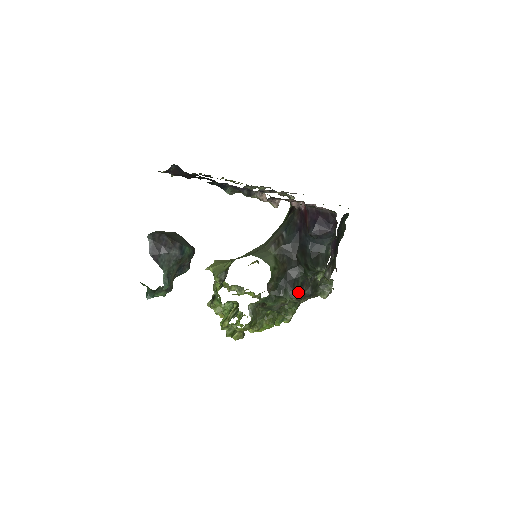
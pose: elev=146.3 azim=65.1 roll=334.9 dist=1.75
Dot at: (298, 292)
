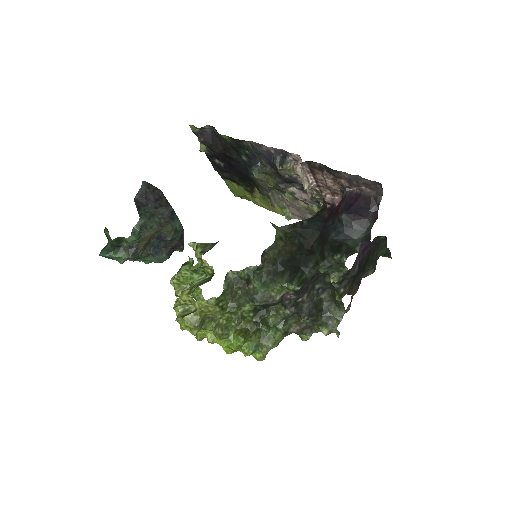
Dot at: (299, 281)
